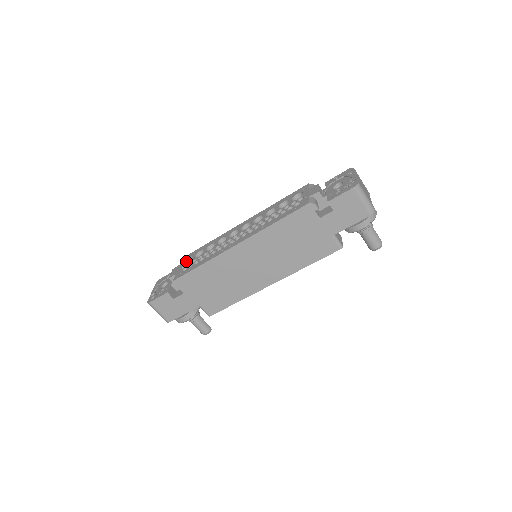
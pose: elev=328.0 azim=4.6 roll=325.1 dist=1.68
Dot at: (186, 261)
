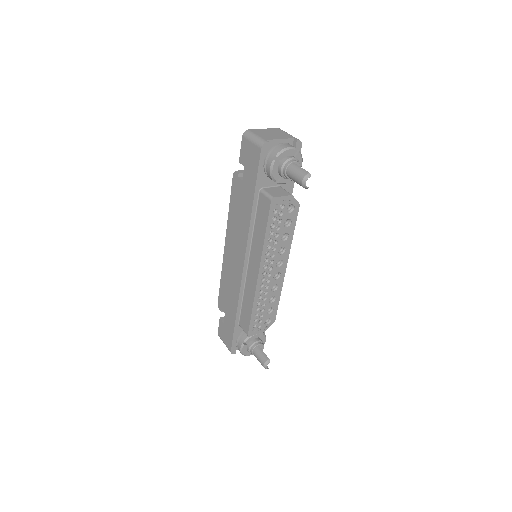
Dot at: occluded
